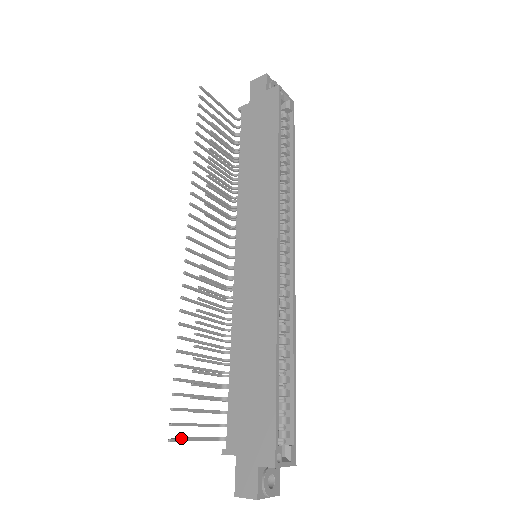
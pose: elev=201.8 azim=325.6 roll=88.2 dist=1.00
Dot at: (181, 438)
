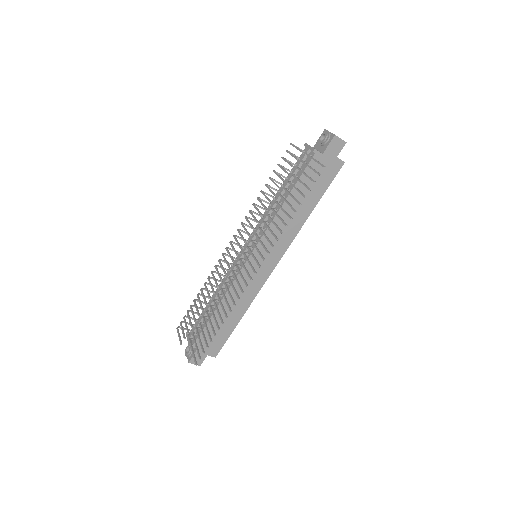
Dot at: occluded
